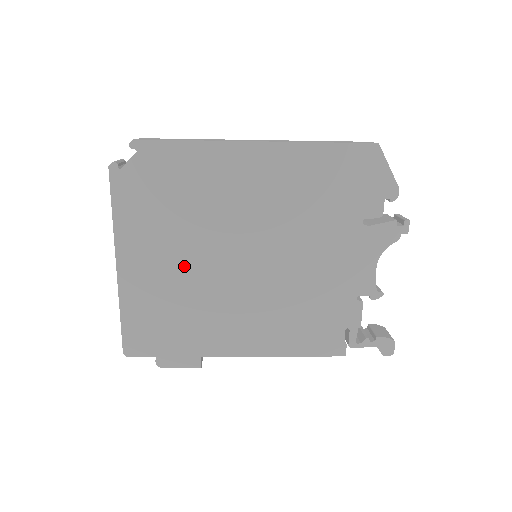
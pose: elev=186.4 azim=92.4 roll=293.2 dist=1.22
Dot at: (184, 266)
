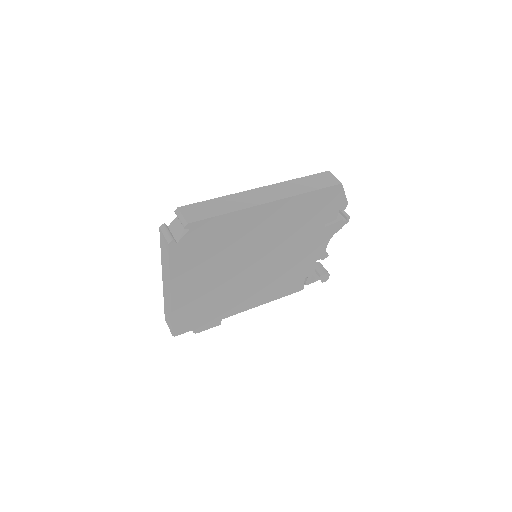
Dot at: (216, 280)
